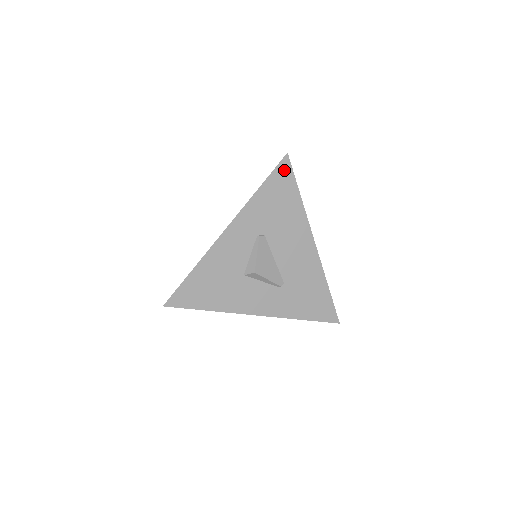
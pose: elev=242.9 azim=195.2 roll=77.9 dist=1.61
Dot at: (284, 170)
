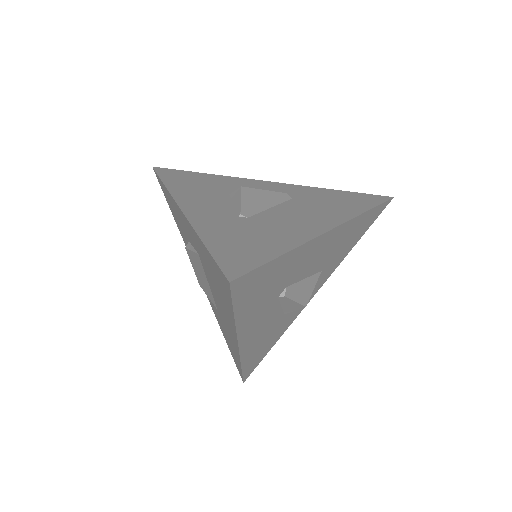
Dot at: (375, 198)
